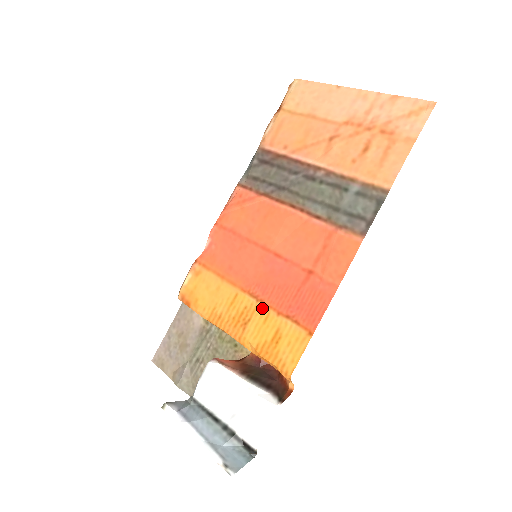
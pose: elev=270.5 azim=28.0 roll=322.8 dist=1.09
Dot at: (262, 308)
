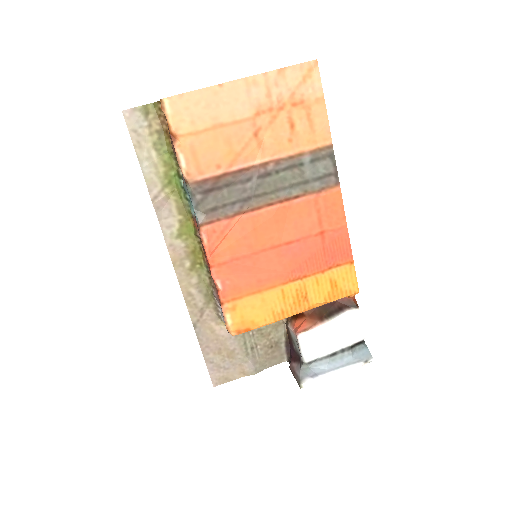
Dot at: (309, 280)
